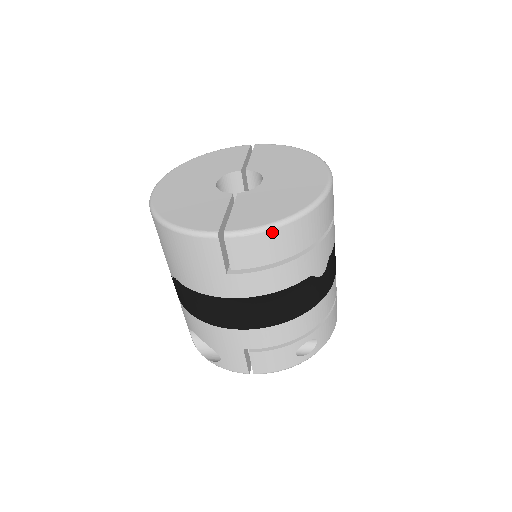
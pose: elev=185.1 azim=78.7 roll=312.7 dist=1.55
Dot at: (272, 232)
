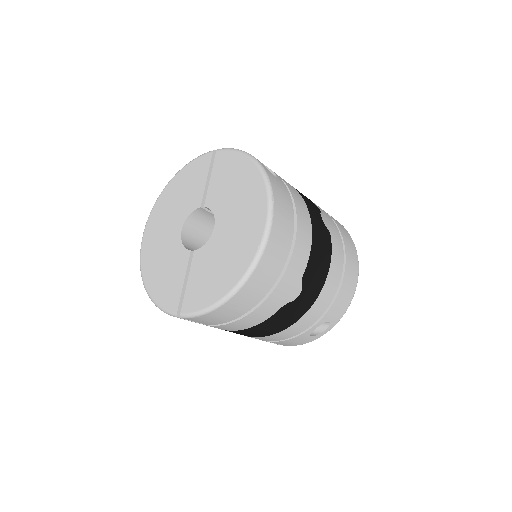
Dot at: (215, 311)
